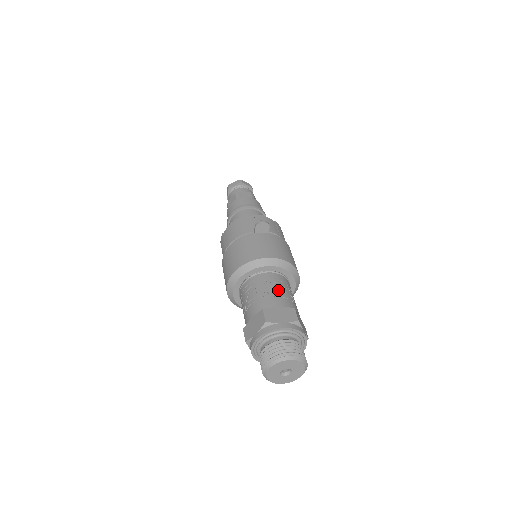
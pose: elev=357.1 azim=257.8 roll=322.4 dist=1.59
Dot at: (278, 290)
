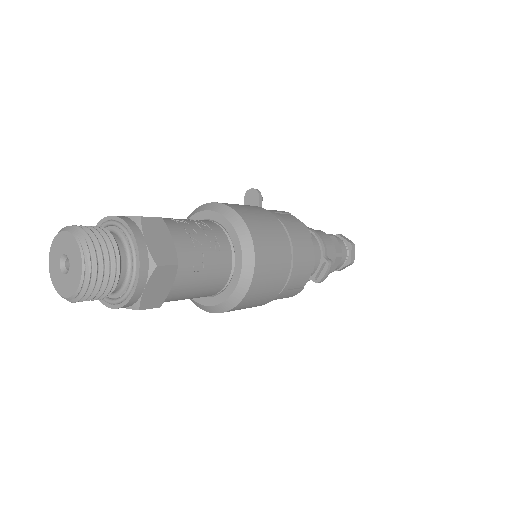
Dot at: (182, 219)
